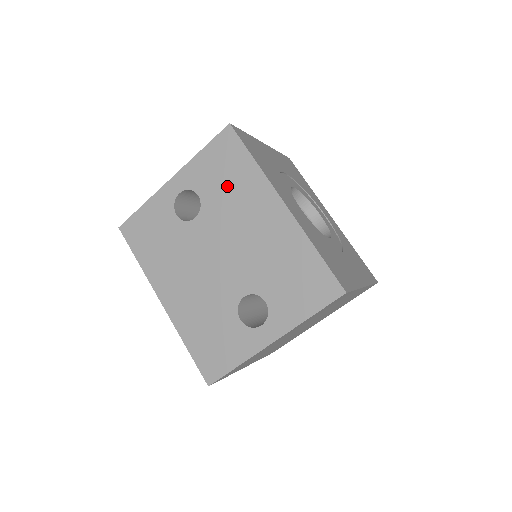
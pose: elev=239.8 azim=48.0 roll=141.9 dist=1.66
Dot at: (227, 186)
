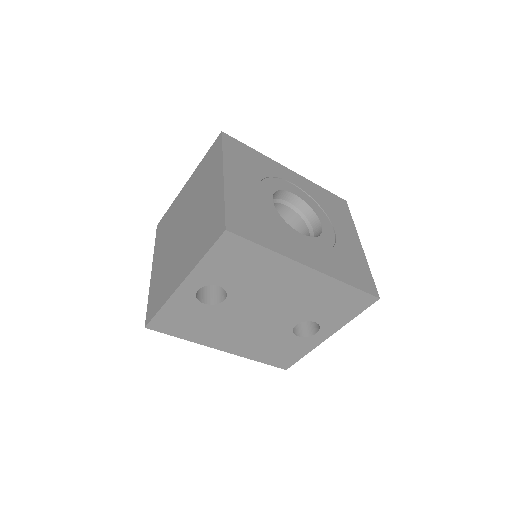
Dot at: (247, 273)
